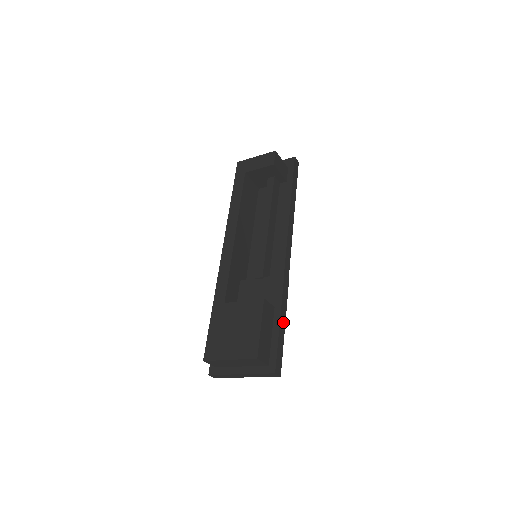
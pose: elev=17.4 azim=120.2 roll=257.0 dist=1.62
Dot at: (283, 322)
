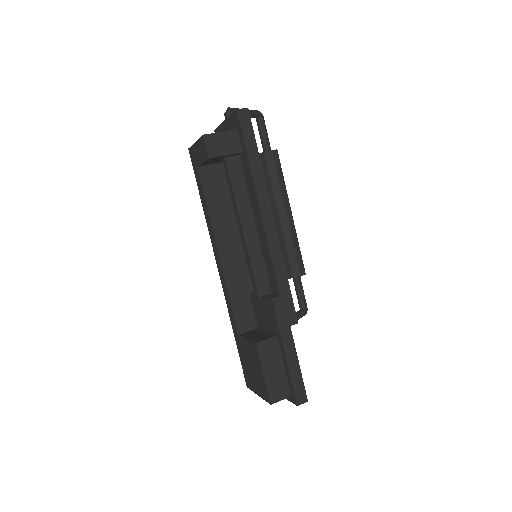
Dot at: (291, 349)
